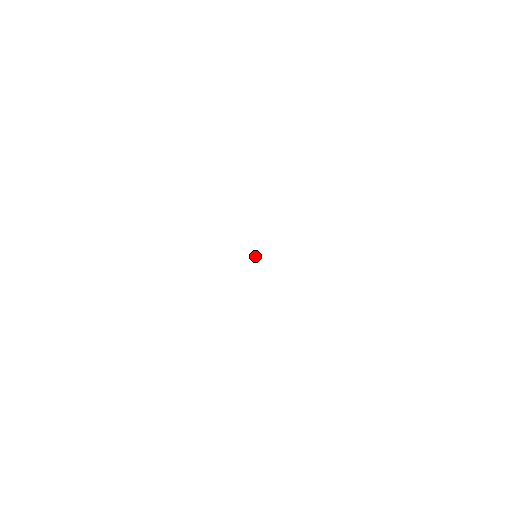
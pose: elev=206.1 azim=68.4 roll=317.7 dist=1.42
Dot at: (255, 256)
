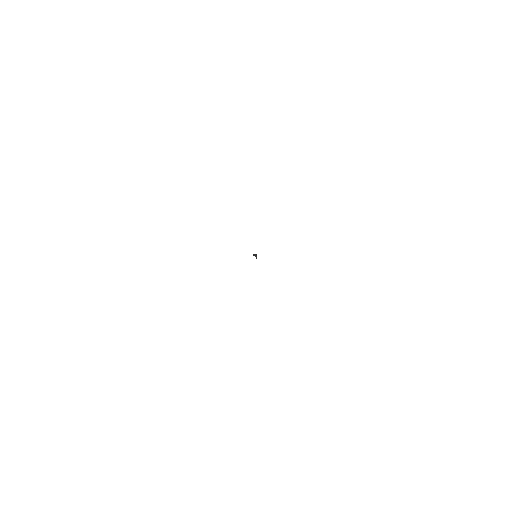
Dot at: (255, 255)
